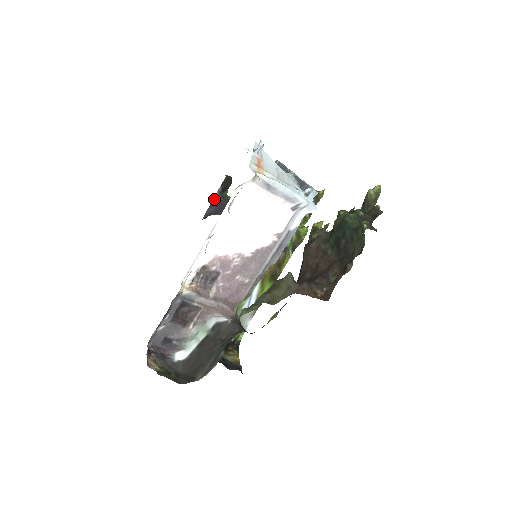
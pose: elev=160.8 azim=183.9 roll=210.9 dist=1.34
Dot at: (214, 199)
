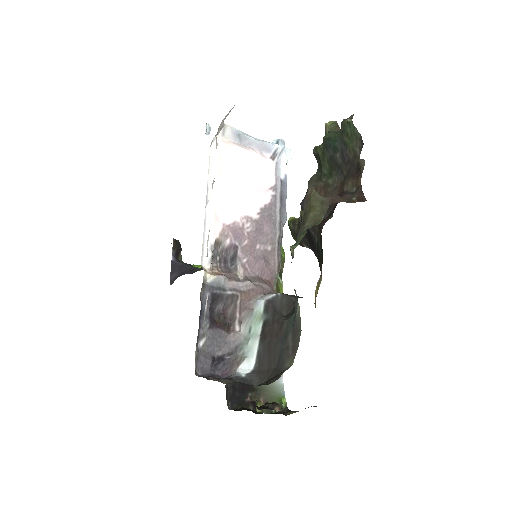
Dot at: (172, 264)
